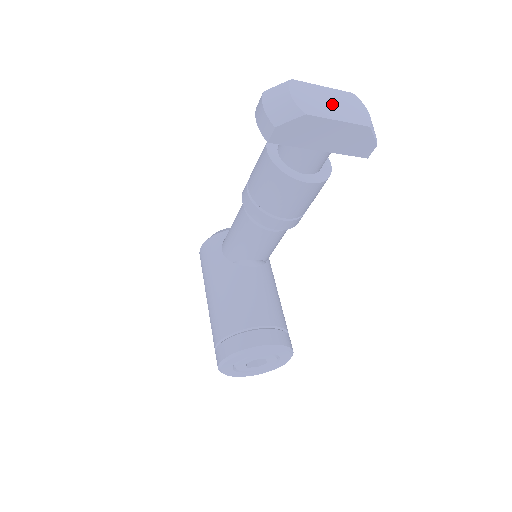
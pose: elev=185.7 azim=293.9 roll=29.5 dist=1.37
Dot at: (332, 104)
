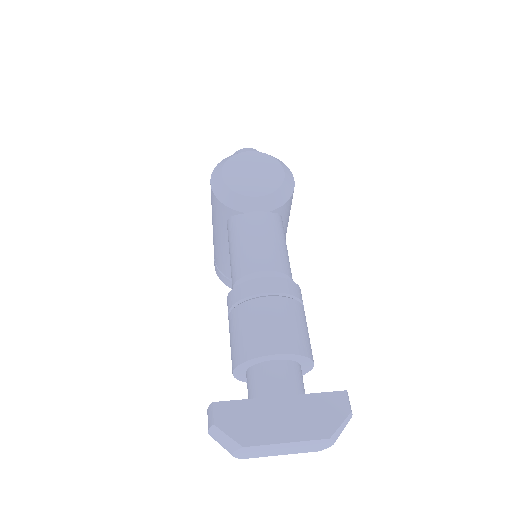
Dot at: (284, 450)
